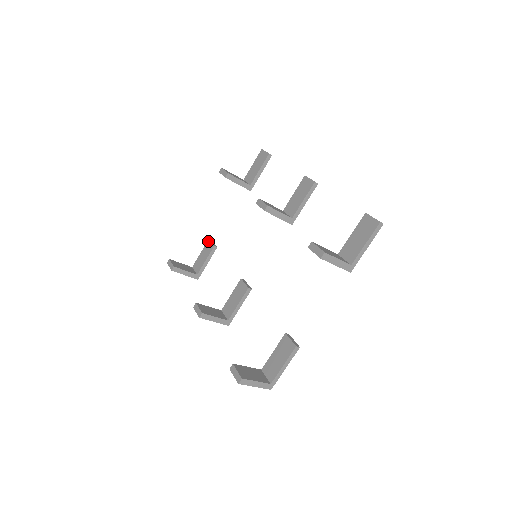
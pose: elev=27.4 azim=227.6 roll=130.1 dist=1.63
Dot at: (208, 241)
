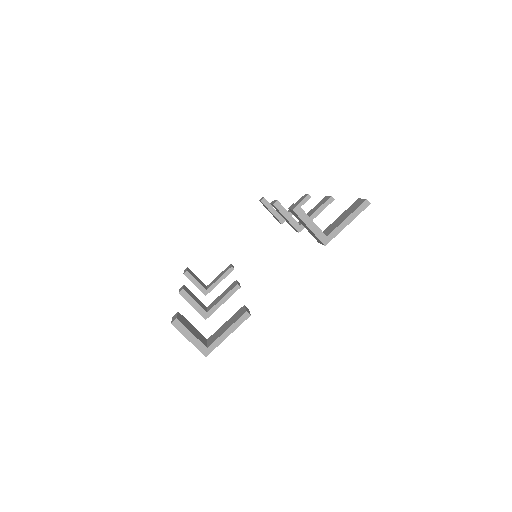
Dot at: (230, 264)
